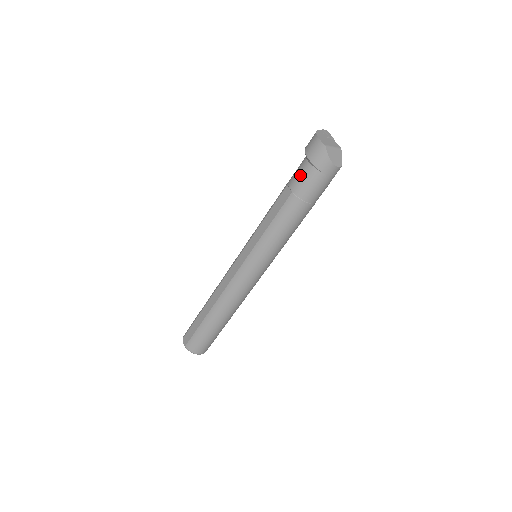
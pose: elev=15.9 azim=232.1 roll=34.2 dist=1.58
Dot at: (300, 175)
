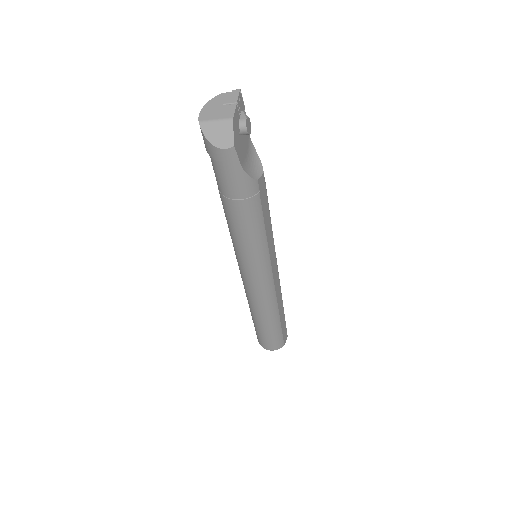
Dot at: occluded
